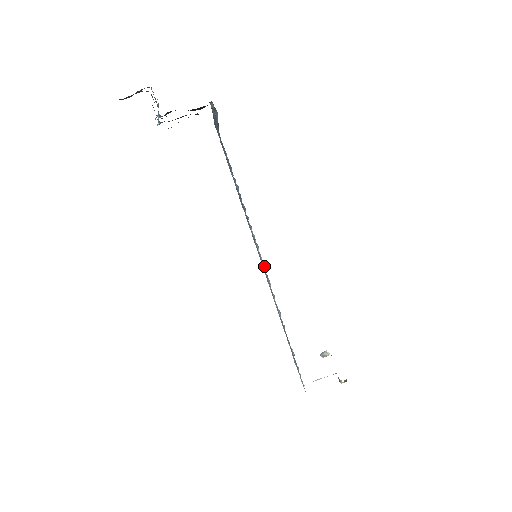
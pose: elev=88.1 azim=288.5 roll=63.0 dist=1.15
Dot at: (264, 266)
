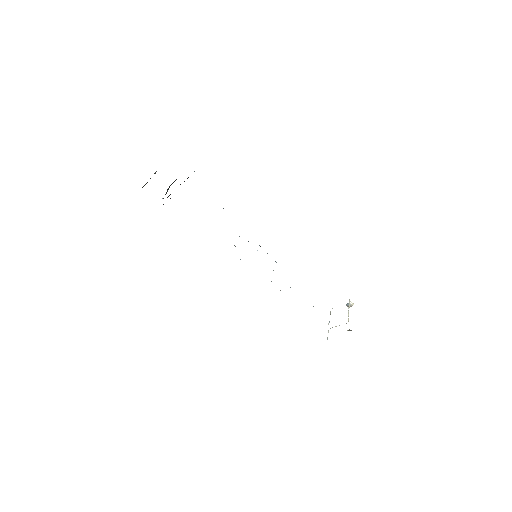
Dot at: occluded
